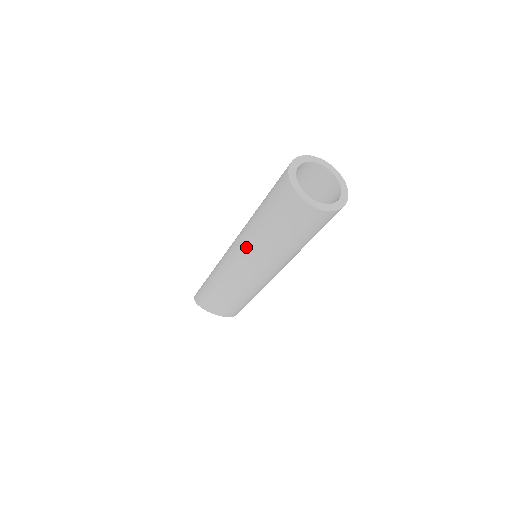
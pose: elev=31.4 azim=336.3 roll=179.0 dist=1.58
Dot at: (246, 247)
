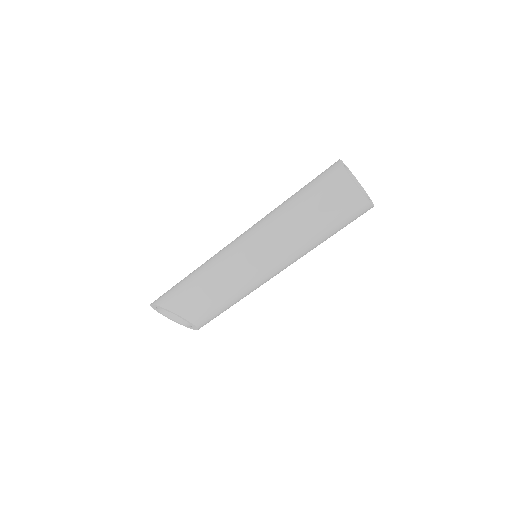
Dot at: (267, 232)
